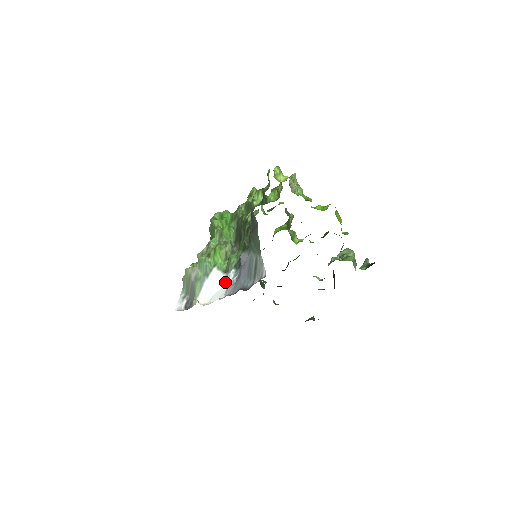
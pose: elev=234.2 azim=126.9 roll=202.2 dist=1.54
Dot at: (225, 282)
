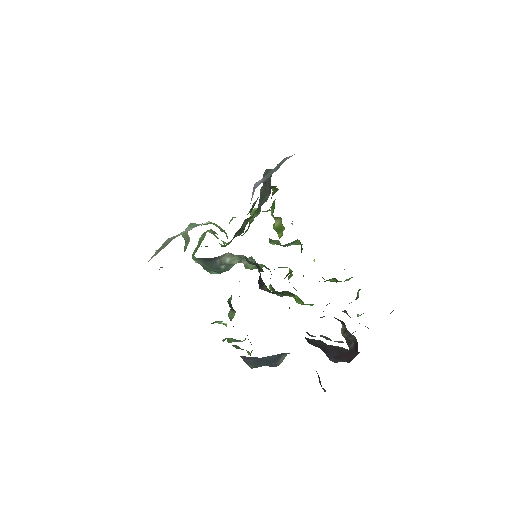
Dot at: occluded
